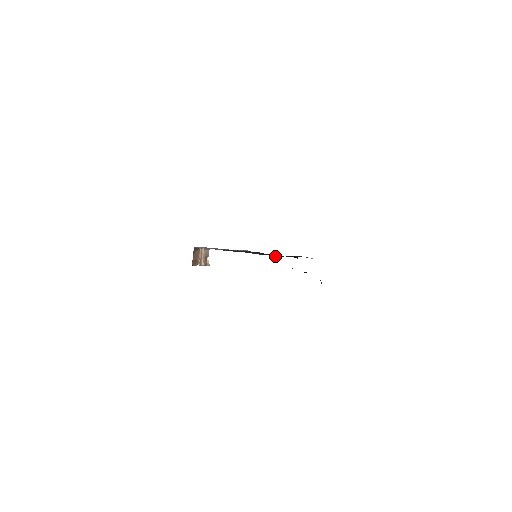
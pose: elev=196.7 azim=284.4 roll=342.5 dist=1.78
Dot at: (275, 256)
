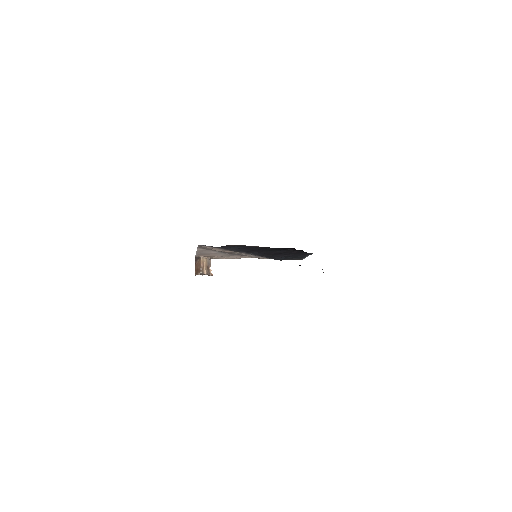
Dot at: occluded
